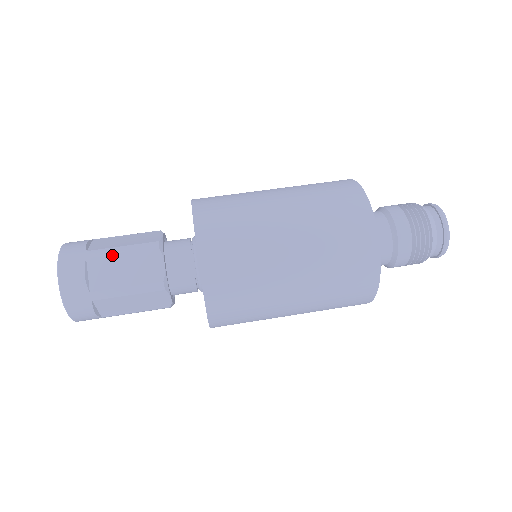
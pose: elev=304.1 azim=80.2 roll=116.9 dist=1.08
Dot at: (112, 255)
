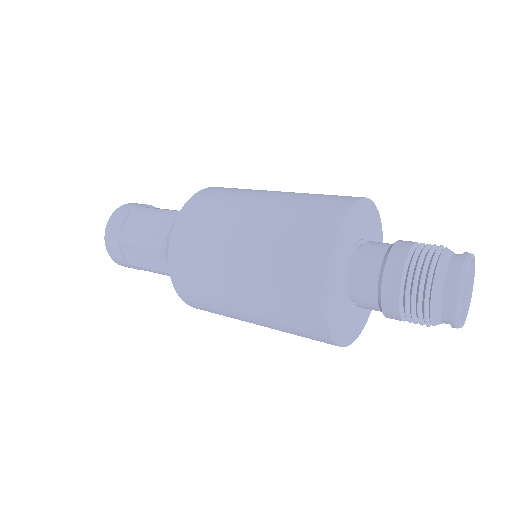
Dot at: (147, 212)
